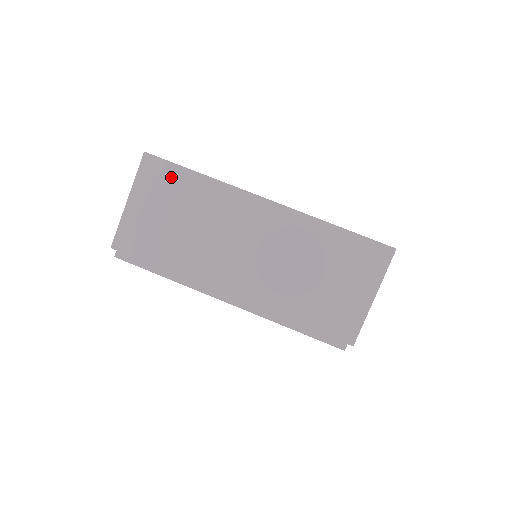
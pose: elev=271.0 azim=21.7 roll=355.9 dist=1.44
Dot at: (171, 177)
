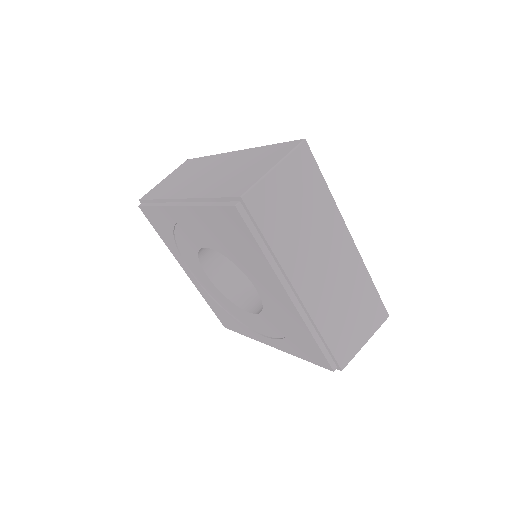
Dot at: (311, 174)
